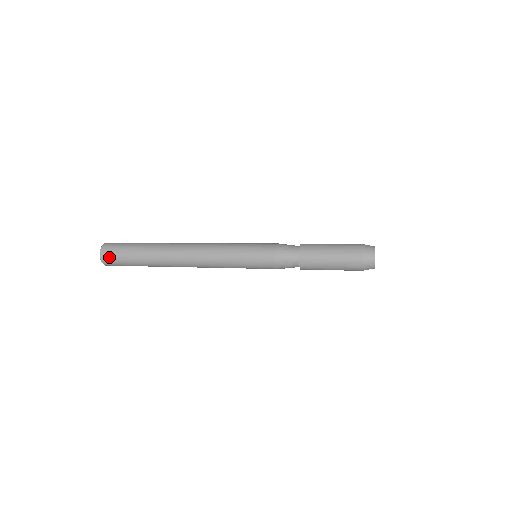
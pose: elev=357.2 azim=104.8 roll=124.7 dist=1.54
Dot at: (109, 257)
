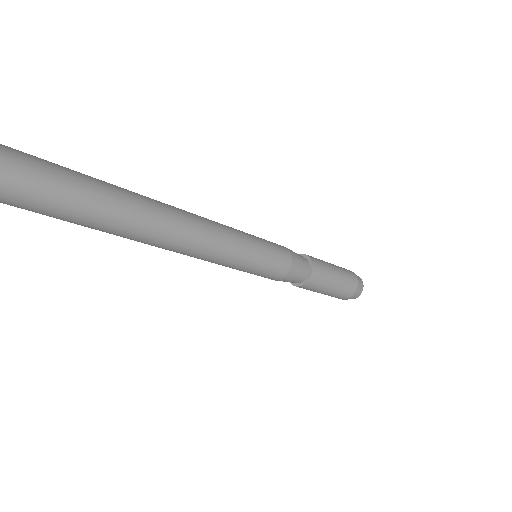
Dot at: (15, 152)
